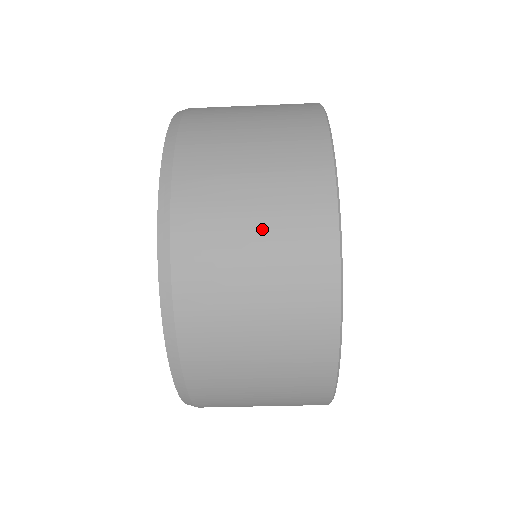
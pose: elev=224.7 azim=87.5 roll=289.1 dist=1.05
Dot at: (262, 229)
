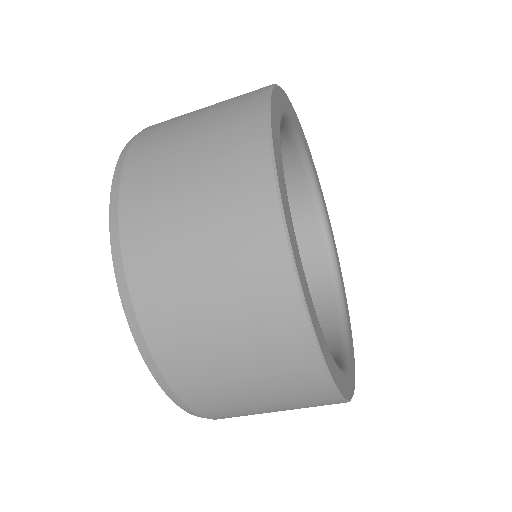
Dot at: (244, 364)
